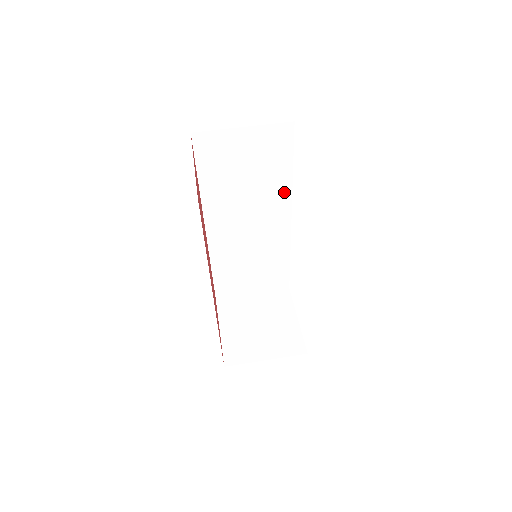
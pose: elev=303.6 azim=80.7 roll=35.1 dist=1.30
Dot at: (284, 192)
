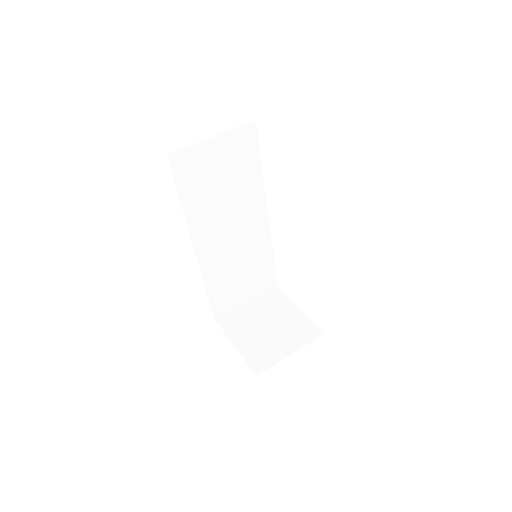
Dot at: (258, 191)
